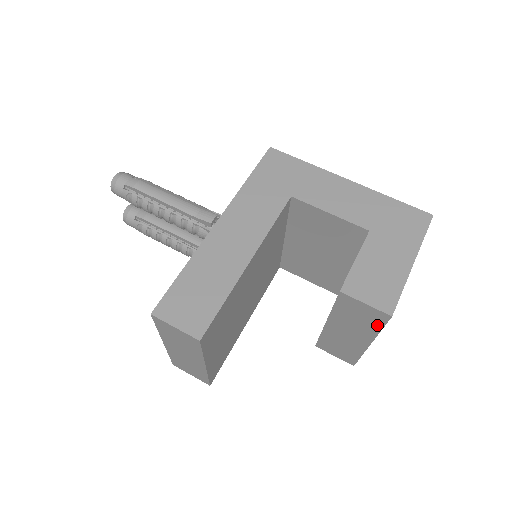
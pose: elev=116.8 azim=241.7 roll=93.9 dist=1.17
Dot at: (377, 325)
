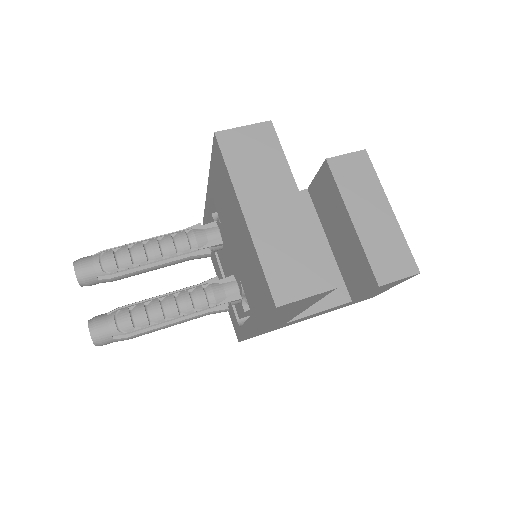
Dot at: (370, 172)
